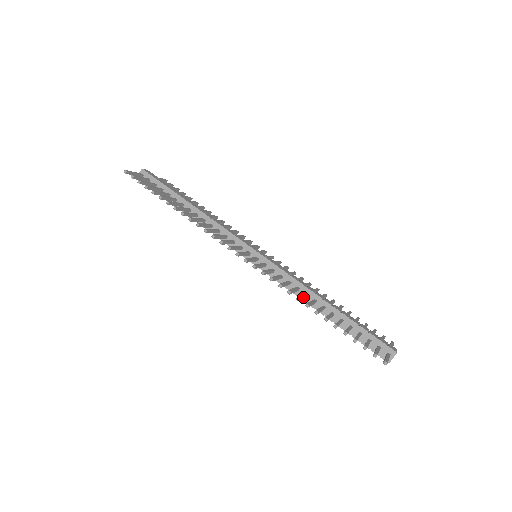
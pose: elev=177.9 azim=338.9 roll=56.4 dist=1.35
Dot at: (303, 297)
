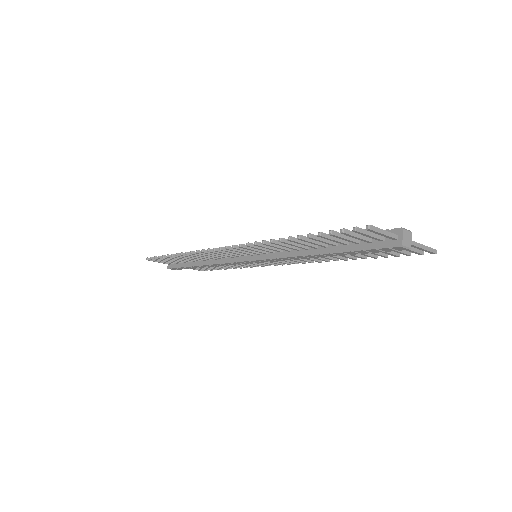
Dot at: occluded
